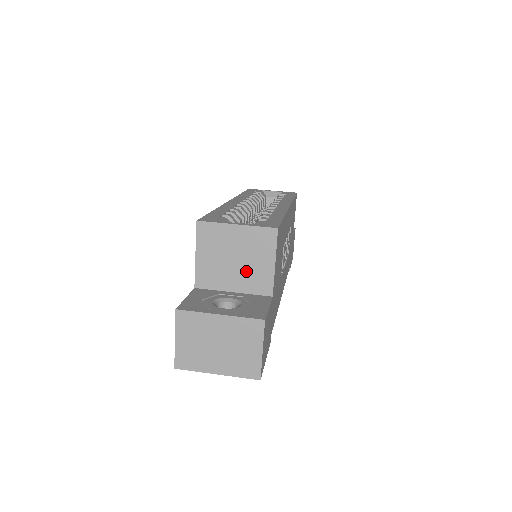
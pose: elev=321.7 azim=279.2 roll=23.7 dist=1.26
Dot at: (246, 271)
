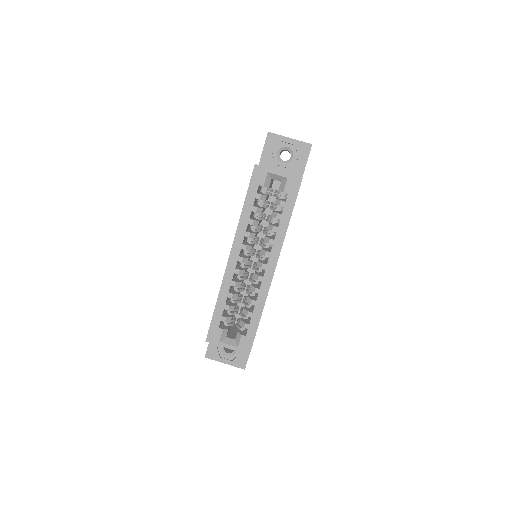
Dot at: occluded
